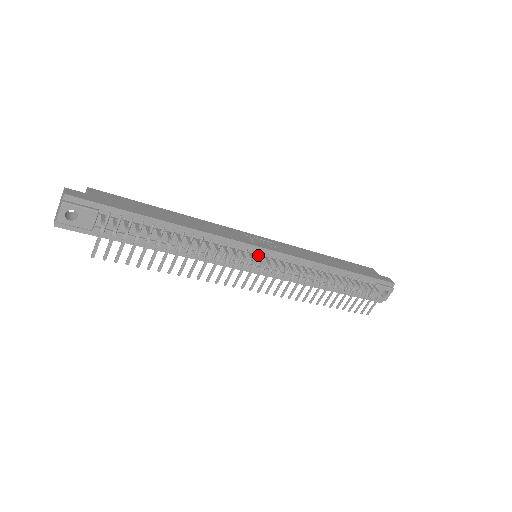
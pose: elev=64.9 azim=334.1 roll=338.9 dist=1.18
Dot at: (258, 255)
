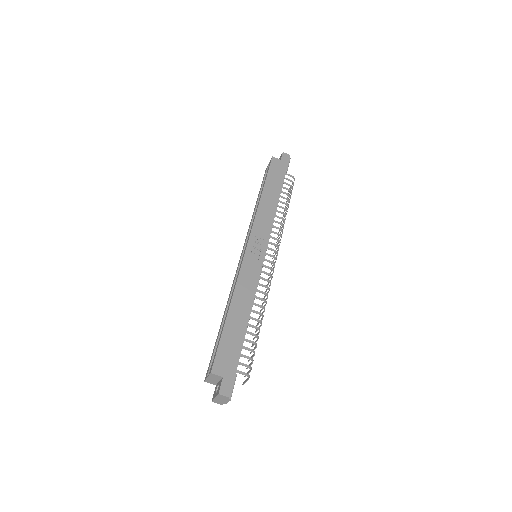
Dot at: (264, 259)
